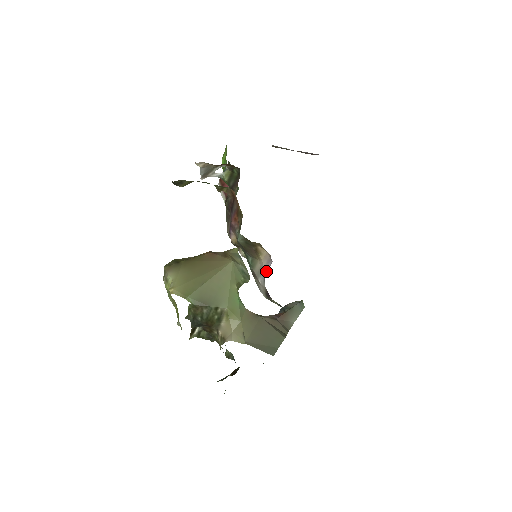
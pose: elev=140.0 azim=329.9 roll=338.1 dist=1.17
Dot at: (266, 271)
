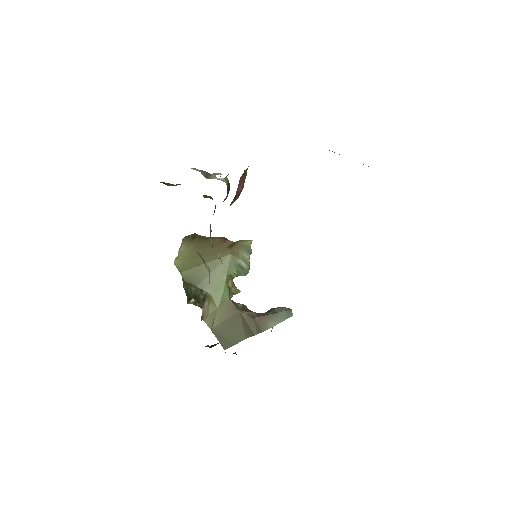
Dot at: (209, 283)
